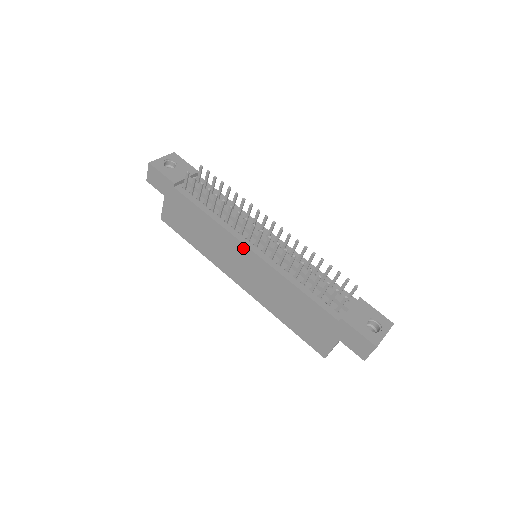
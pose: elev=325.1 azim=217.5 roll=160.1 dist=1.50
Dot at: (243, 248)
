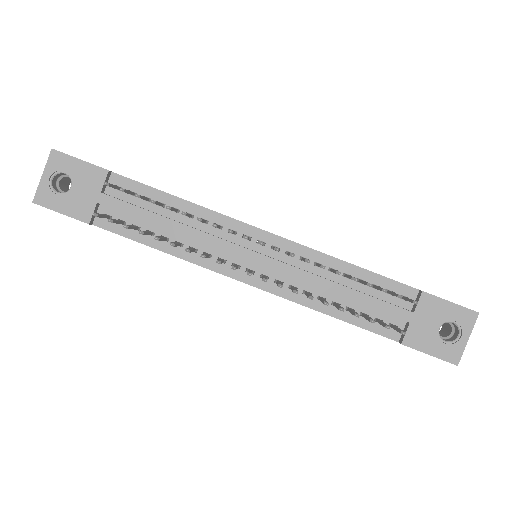
Dot at: occluded
